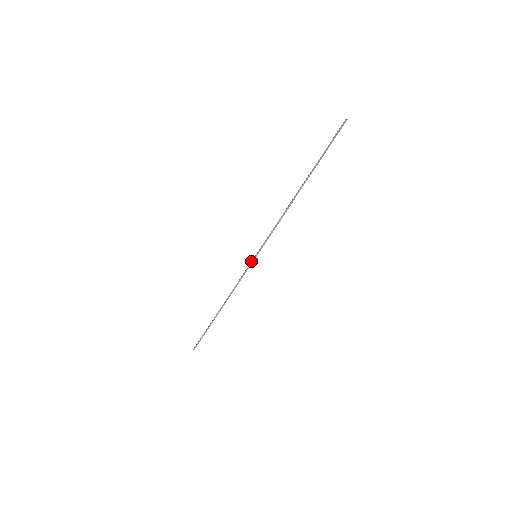
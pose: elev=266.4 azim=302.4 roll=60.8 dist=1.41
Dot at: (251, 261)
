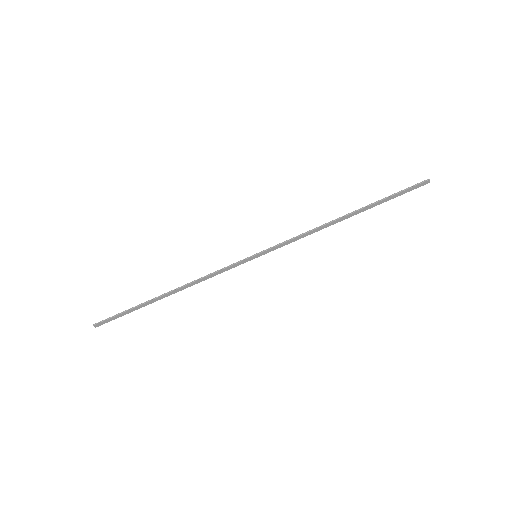
Dot at: (247, 259)
